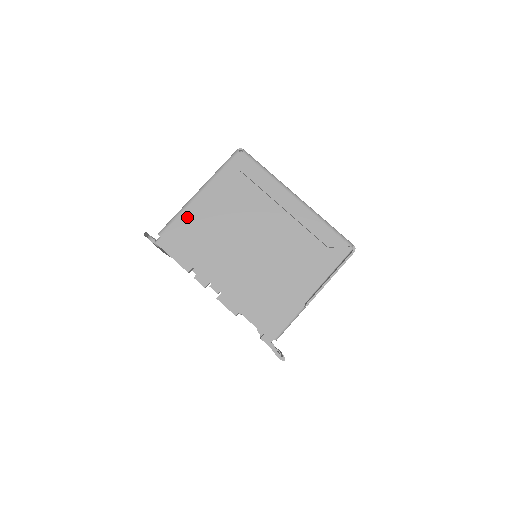
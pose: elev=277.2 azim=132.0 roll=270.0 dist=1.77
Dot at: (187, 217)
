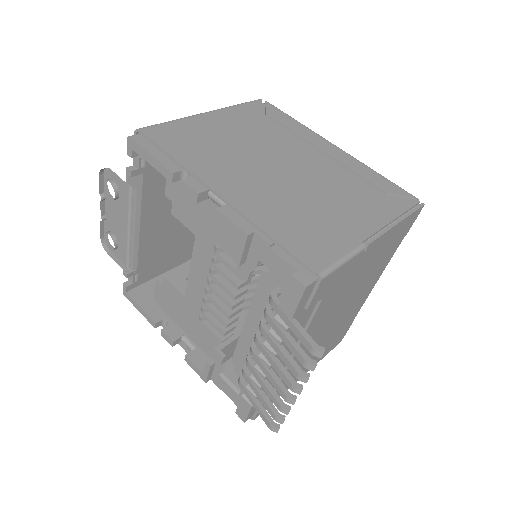
Dot at: (185, 125)
